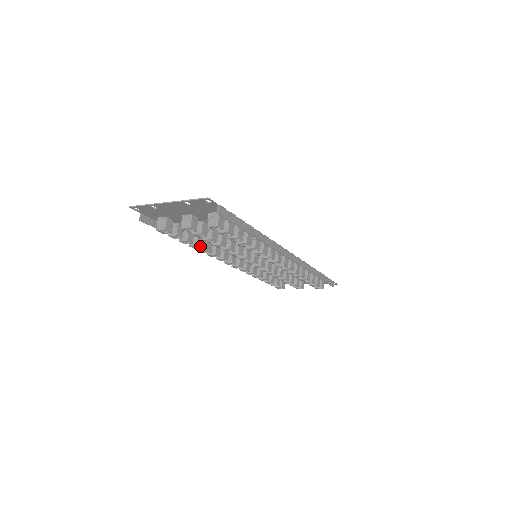
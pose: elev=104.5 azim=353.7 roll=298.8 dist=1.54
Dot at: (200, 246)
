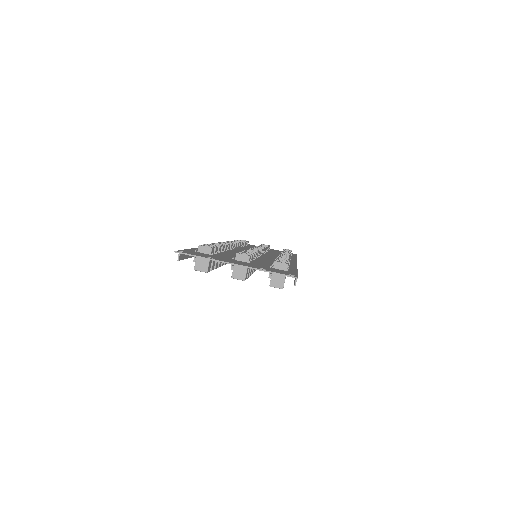
Dot at: (220, 266)
